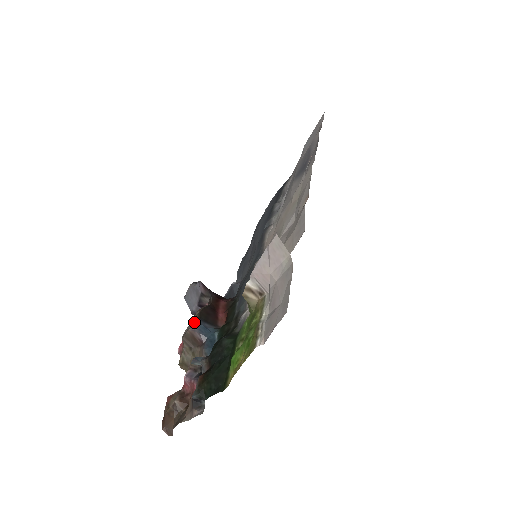
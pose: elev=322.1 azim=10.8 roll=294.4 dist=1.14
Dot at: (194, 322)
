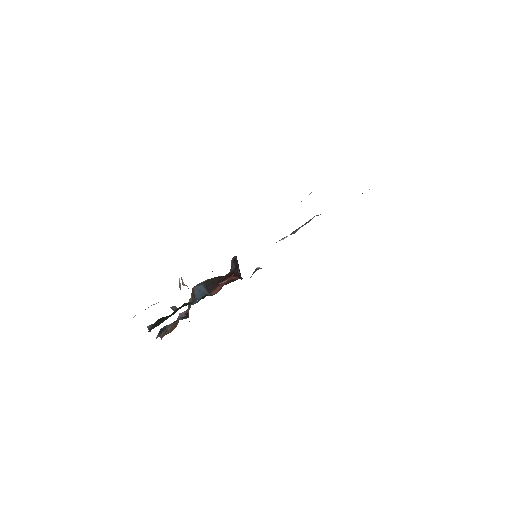
Dot at: (199, 284)
